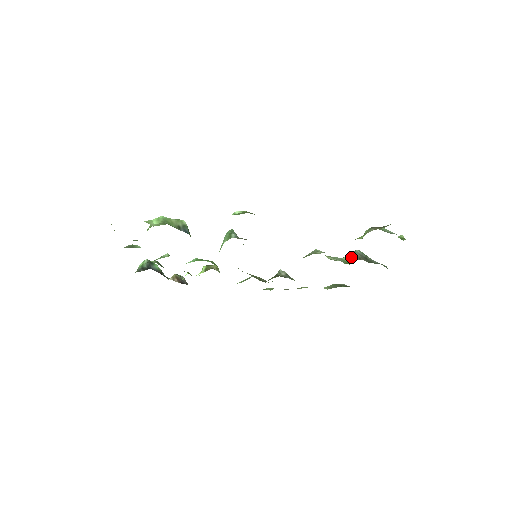
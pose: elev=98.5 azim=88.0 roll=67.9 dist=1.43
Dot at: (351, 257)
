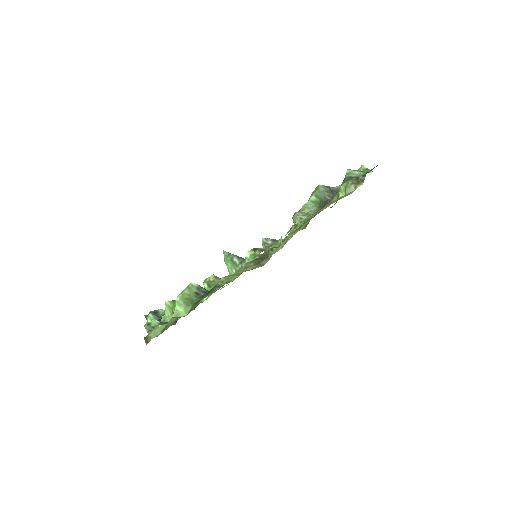
Dot at: (318, 196)
